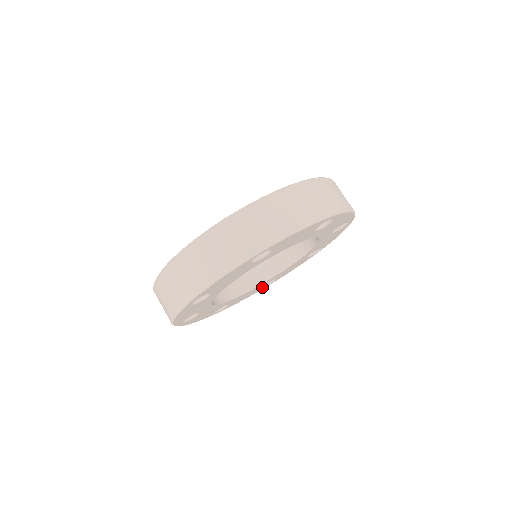
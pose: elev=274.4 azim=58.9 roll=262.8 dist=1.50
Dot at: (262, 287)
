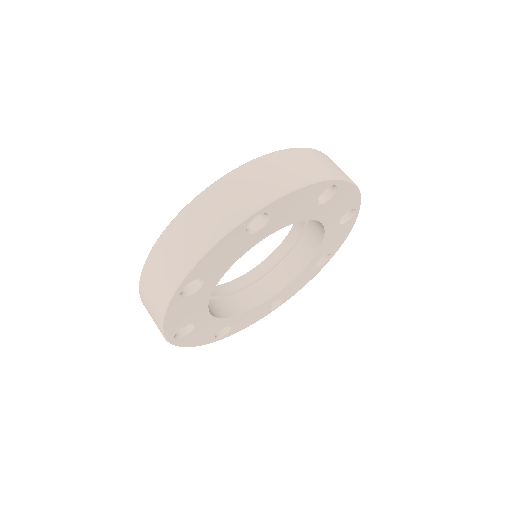
Dot at: (318, 266)
